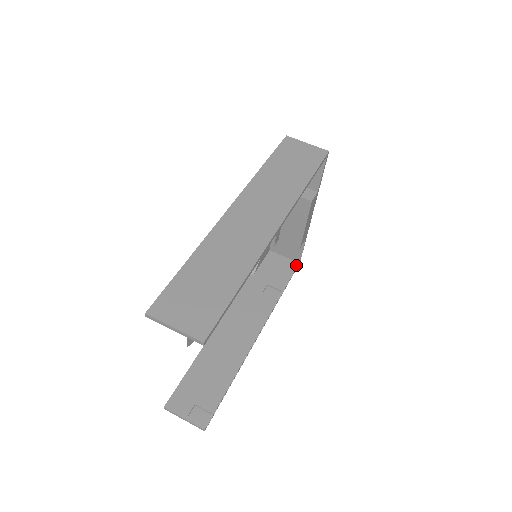
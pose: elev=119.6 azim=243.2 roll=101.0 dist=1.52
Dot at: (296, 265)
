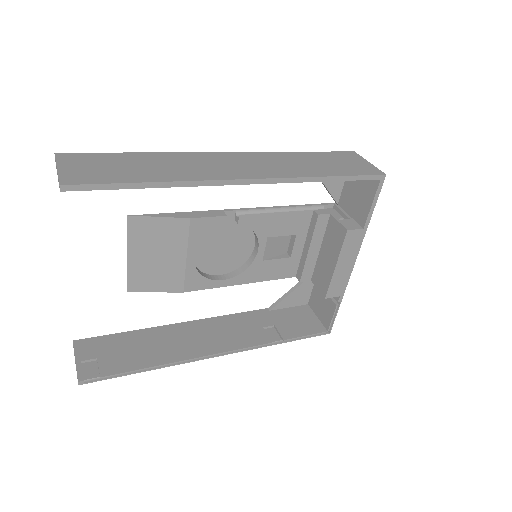
Dot at: (322, 330)
